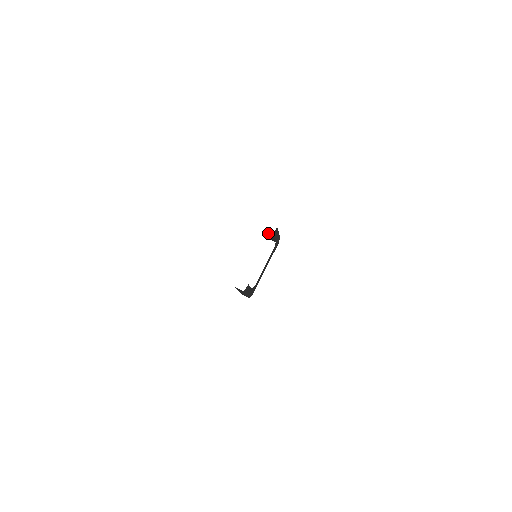
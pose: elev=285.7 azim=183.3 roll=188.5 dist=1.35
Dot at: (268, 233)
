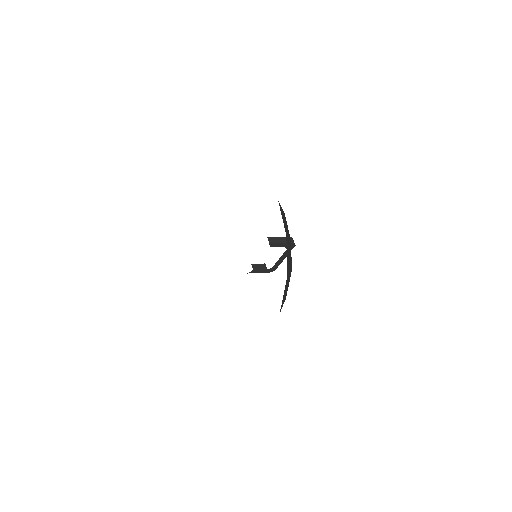
Dot at: occluded
